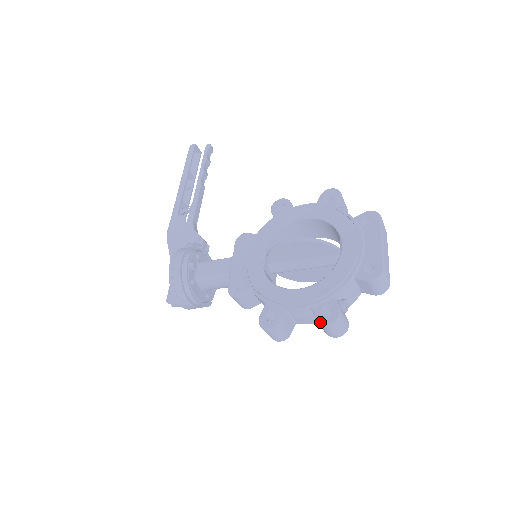
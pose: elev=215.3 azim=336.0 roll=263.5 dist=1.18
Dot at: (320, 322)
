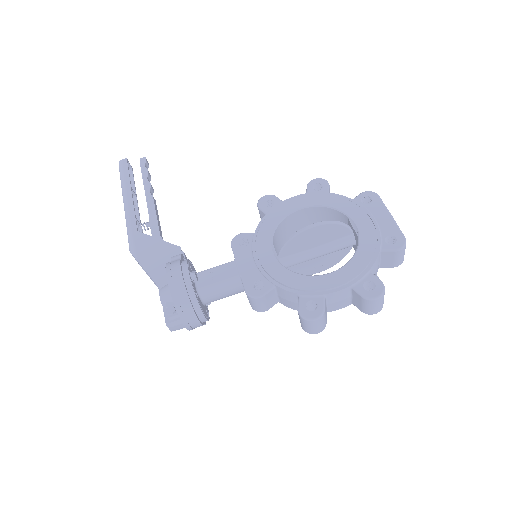
Dot at: (368, 298)
